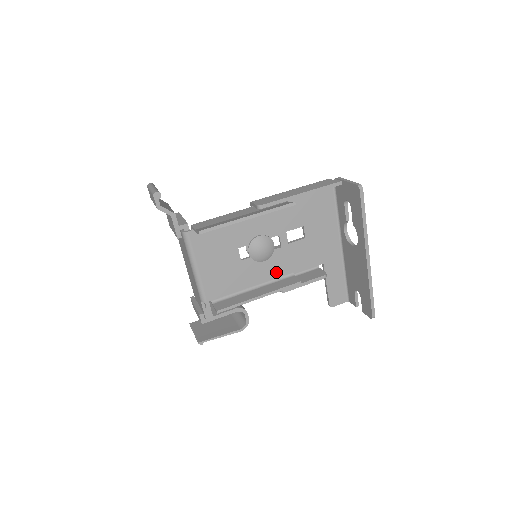
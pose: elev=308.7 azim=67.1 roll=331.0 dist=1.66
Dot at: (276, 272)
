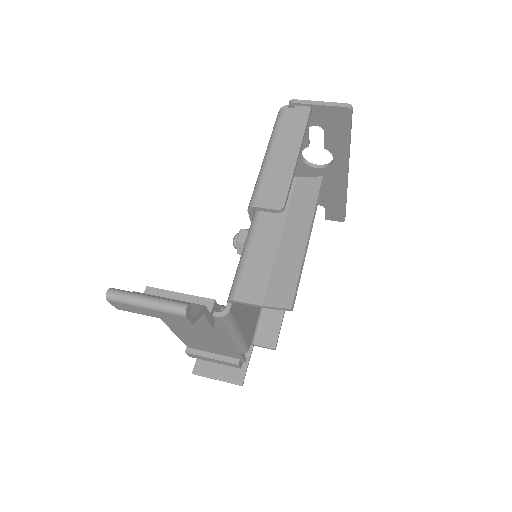
Dot at: occluded
